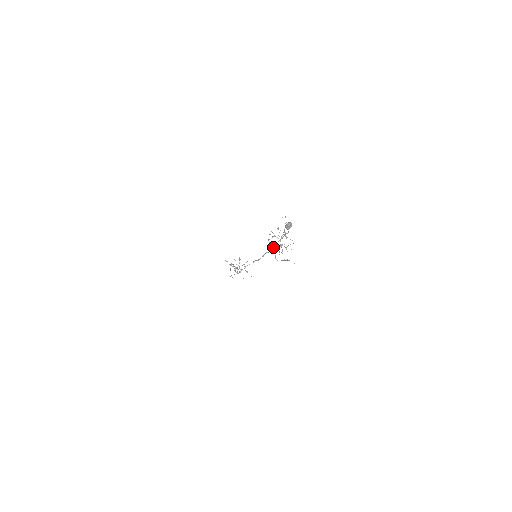
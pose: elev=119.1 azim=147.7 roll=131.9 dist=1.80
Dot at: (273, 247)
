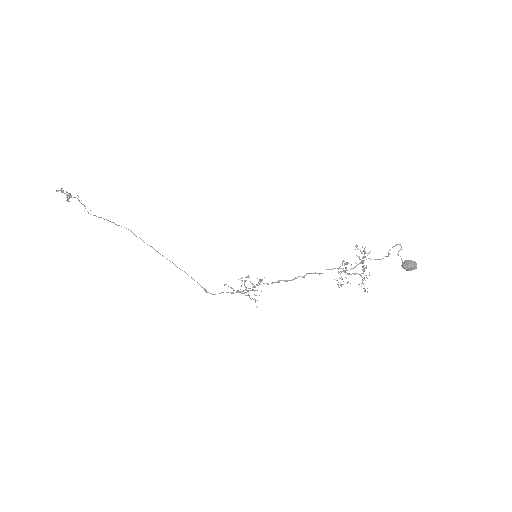
Dot at: occluded
